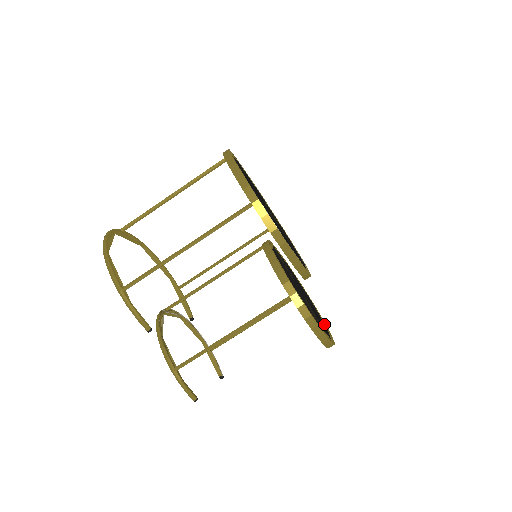
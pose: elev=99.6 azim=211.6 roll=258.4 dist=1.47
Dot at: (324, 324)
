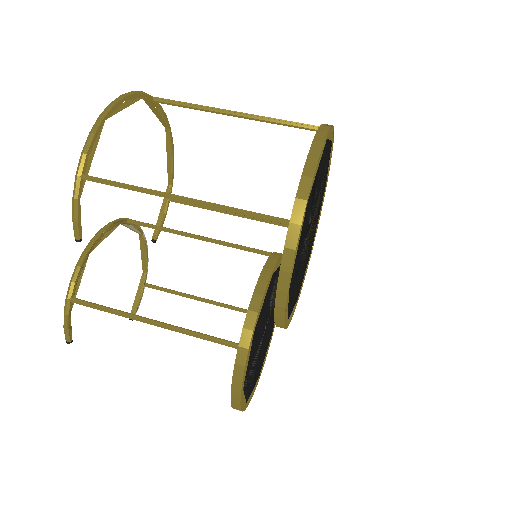
Dot at: (260, 371)
